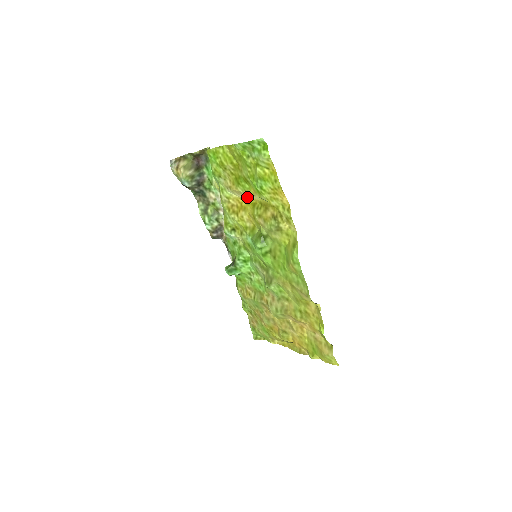
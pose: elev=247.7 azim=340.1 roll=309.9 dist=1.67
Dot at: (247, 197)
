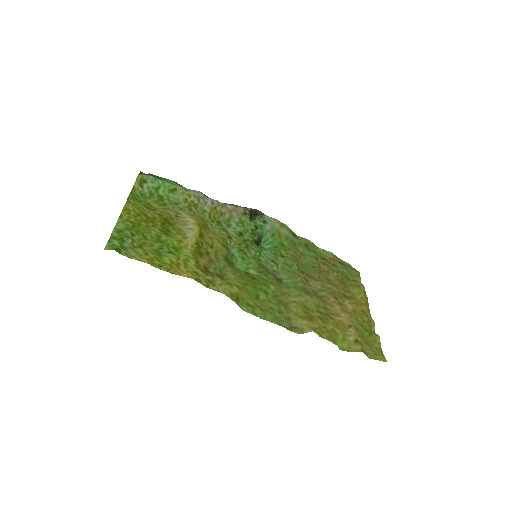
Dot at: (192, 227)
